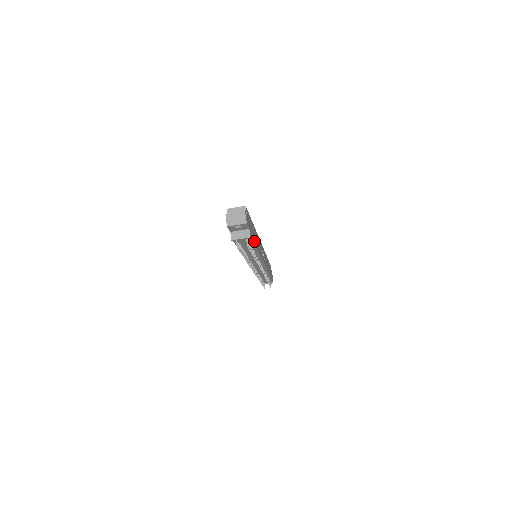
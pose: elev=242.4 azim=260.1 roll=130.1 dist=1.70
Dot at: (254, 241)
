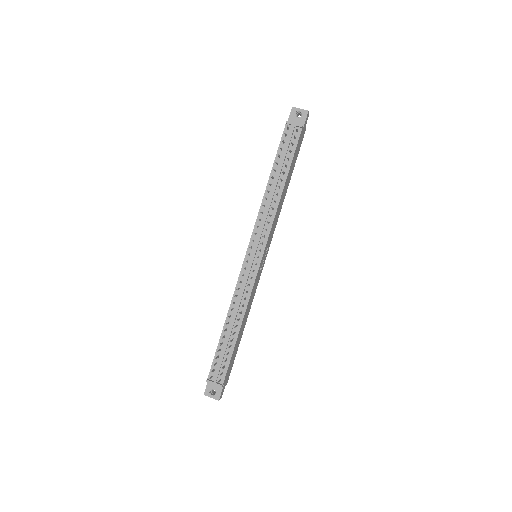
Dot at: (292, 163)
